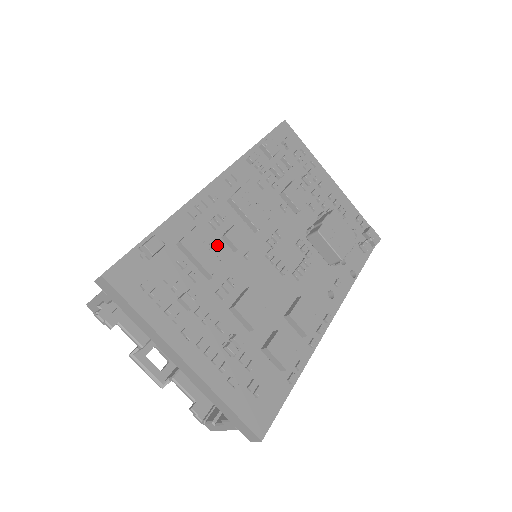
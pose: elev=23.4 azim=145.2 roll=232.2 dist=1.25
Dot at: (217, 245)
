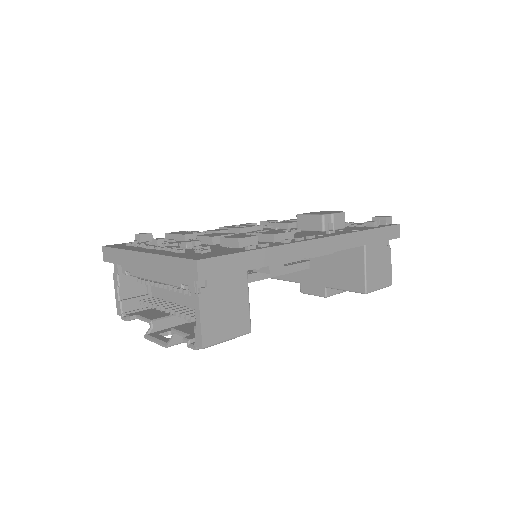
Dot at: occluded
